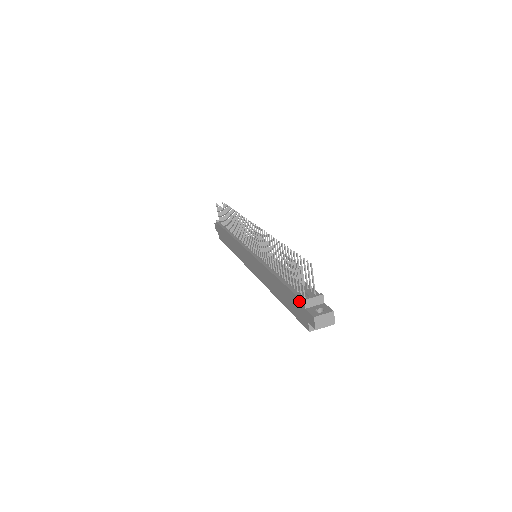
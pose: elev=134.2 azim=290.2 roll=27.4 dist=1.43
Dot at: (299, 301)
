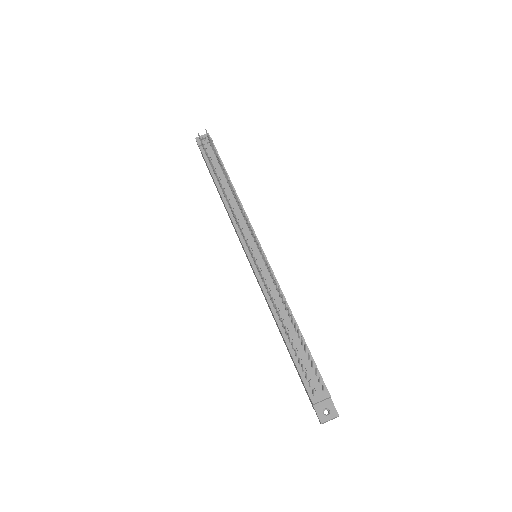
Dot at: (307, 393)
